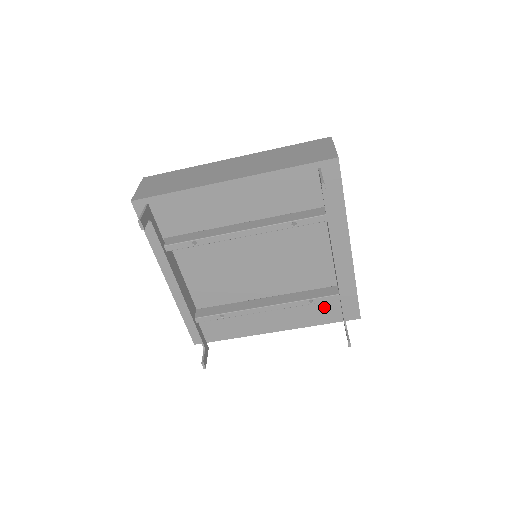
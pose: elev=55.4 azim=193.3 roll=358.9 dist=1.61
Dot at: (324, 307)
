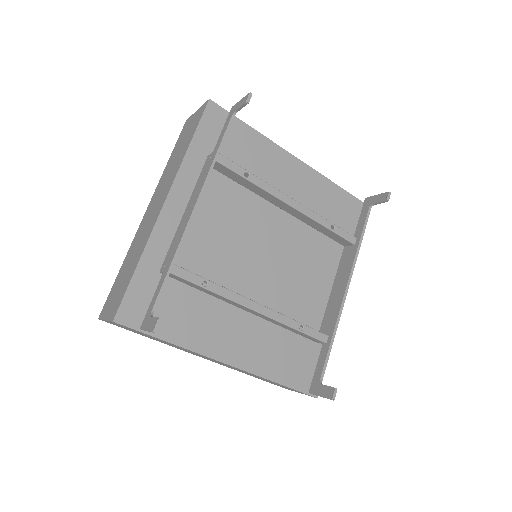
Dot at: (294, 357)
